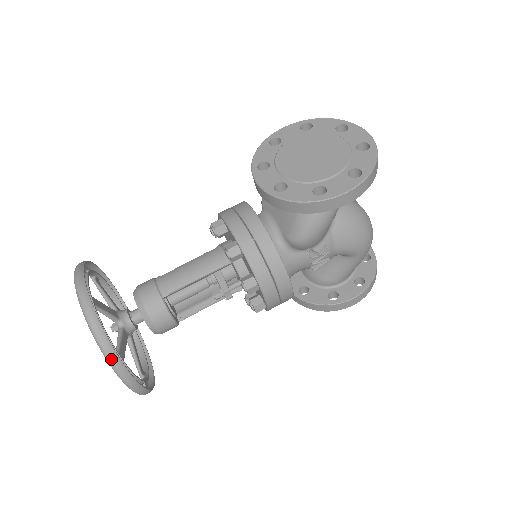
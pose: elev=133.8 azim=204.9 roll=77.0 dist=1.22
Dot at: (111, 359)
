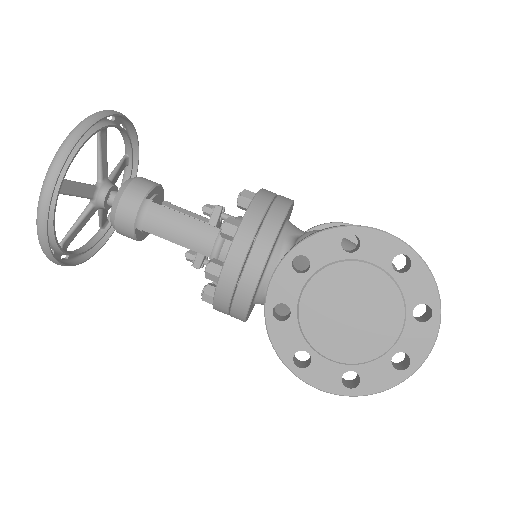
Dot at: (47, 257)
